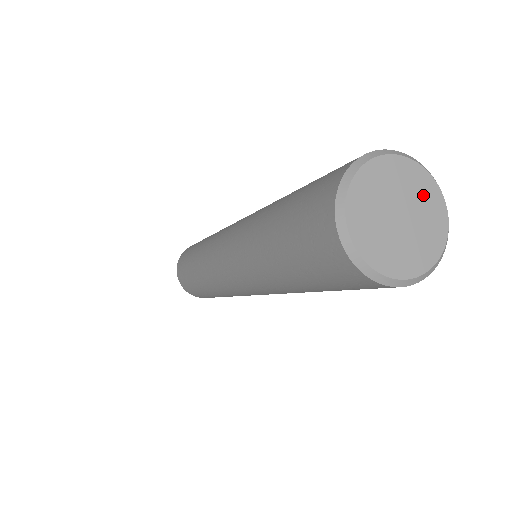
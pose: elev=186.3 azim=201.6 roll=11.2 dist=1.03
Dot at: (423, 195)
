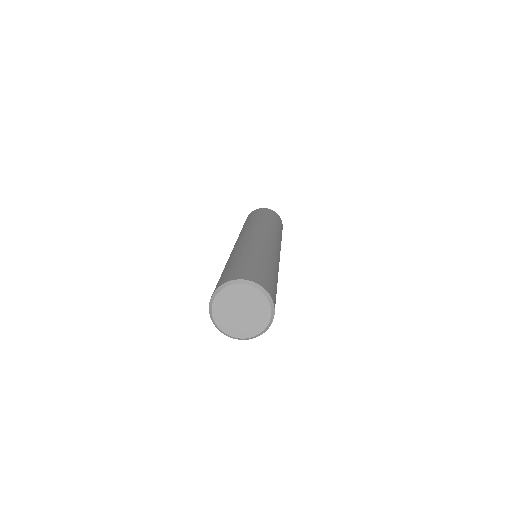
Dot at: (258, 305)
